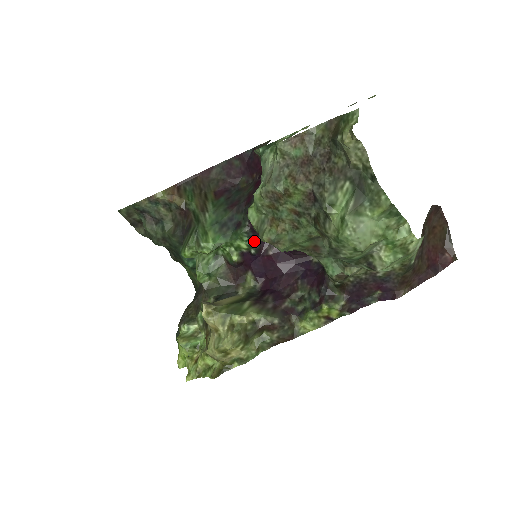
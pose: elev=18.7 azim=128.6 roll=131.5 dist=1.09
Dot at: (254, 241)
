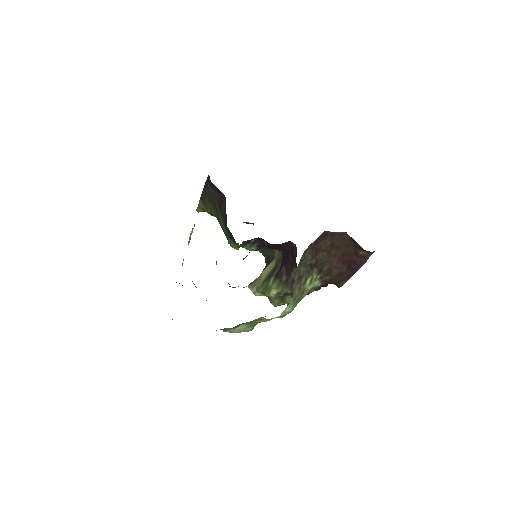
Dot at: (251, 244)
